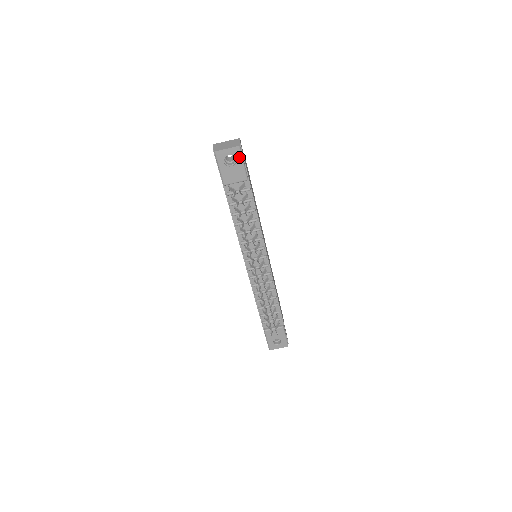
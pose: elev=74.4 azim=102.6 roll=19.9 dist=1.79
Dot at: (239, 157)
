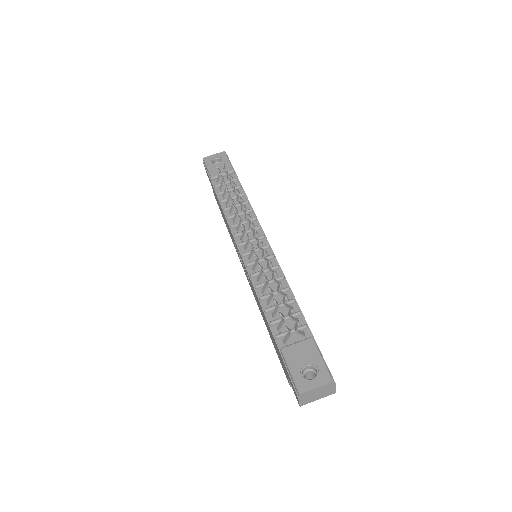
Dot at: (225, 158)
